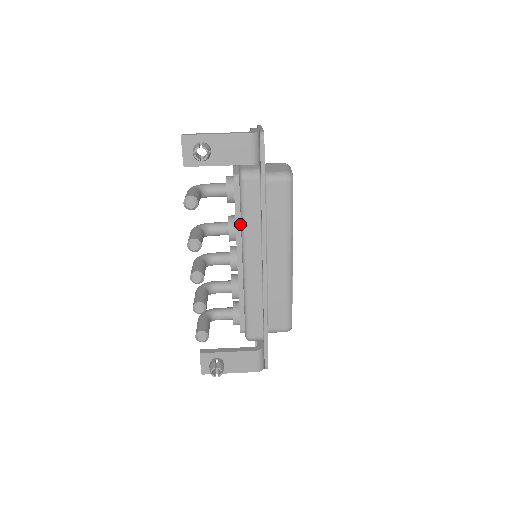
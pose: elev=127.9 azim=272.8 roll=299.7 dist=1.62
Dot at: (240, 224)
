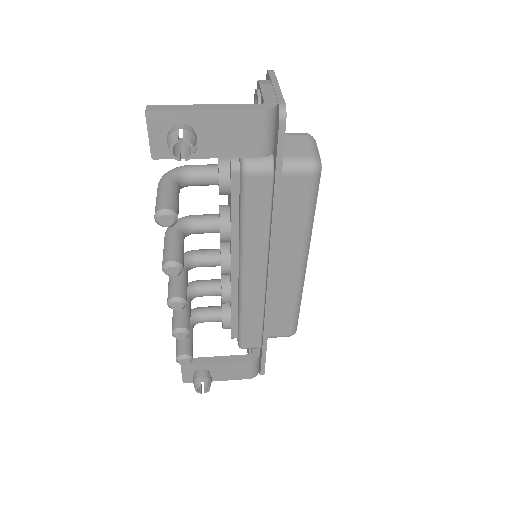
Dot at: (237, 227)
